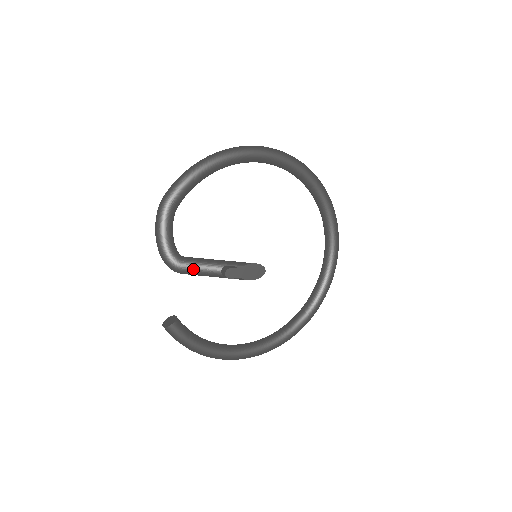
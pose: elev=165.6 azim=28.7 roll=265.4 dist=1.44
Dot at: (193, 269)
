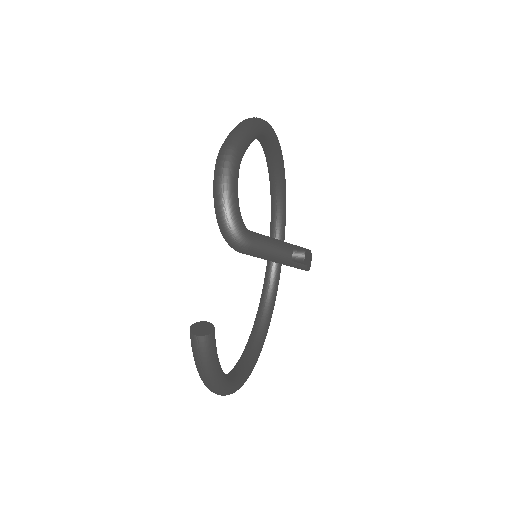
Dot at: (265, 246)
